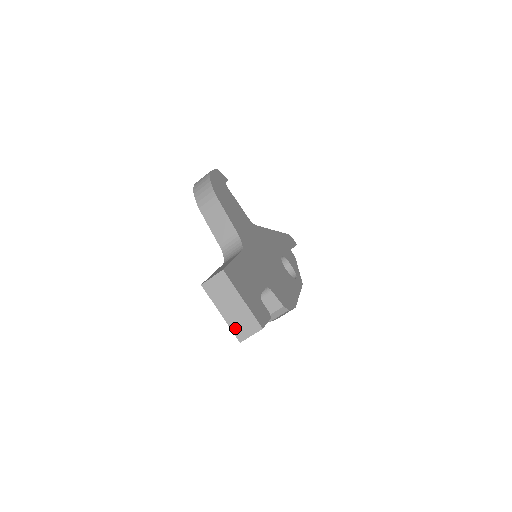
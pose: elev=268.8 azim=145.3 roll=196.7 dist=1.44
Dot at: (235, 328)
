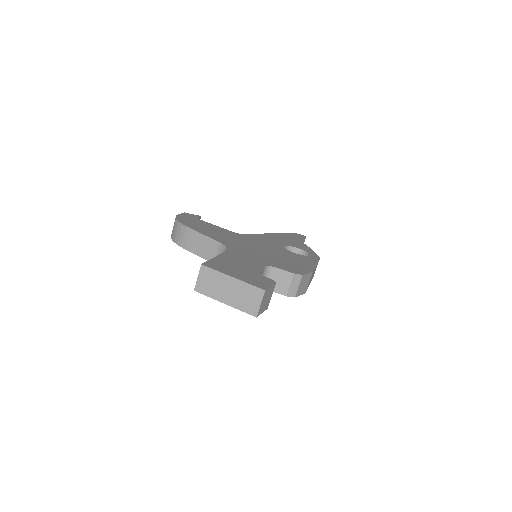
Dot at: (244, 307)
